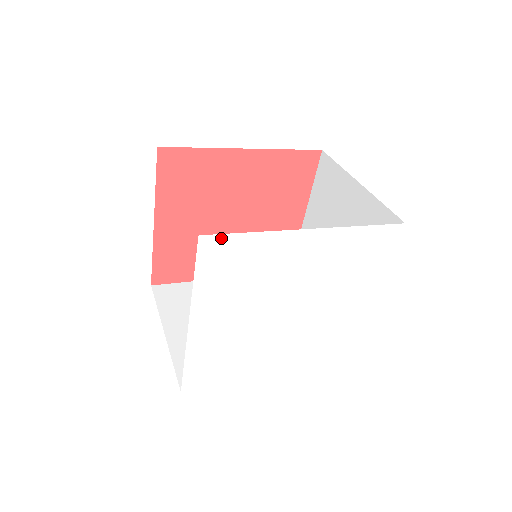
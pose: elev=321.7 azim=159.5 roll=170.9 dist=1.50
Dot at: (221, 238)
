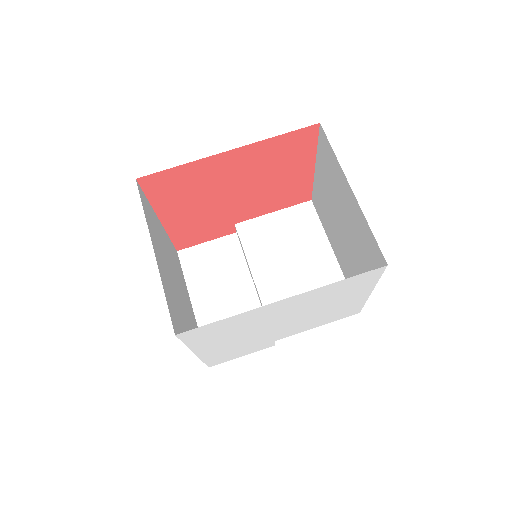
Dot at: (196, 329)
